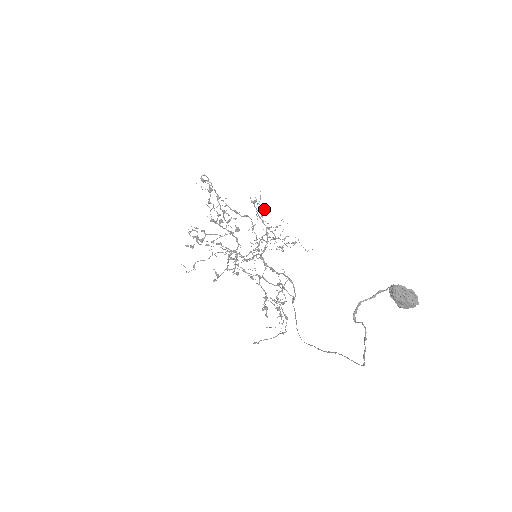
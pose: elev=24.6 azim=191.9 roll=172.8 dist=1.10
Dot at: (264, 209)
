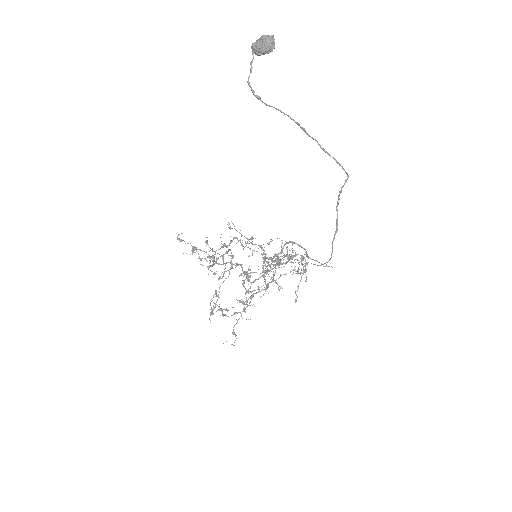
Dot at: occluded
